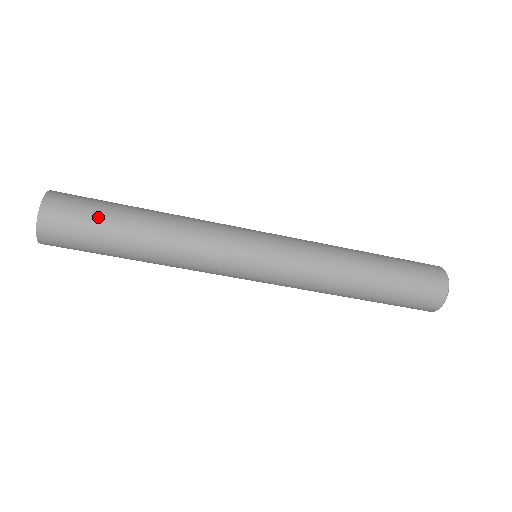
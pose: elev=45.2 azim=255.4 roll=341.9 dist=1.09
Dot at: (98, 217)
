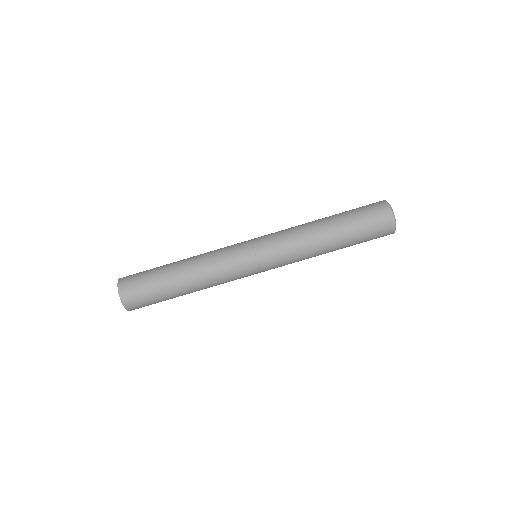
Dot at: (150, 275)
